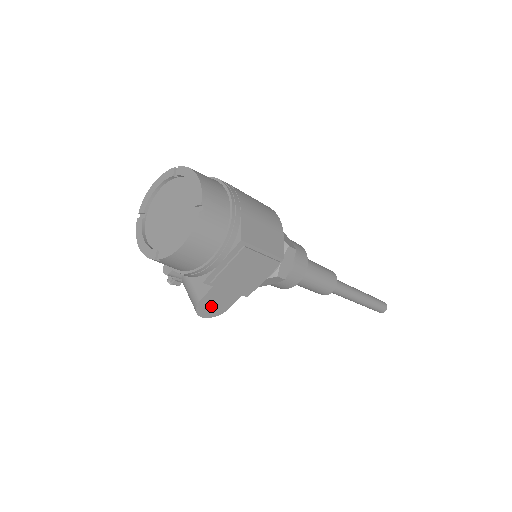
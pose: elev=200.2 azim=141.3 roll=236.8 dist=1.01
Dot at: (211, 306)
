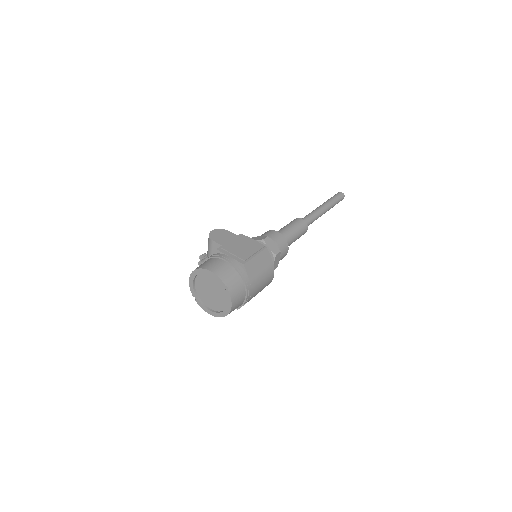
Dot at: occluded
